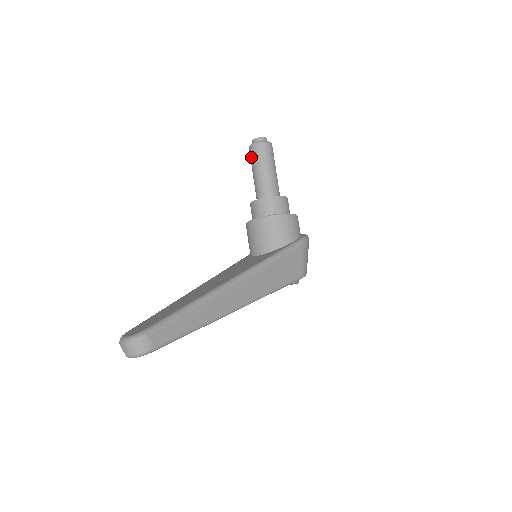
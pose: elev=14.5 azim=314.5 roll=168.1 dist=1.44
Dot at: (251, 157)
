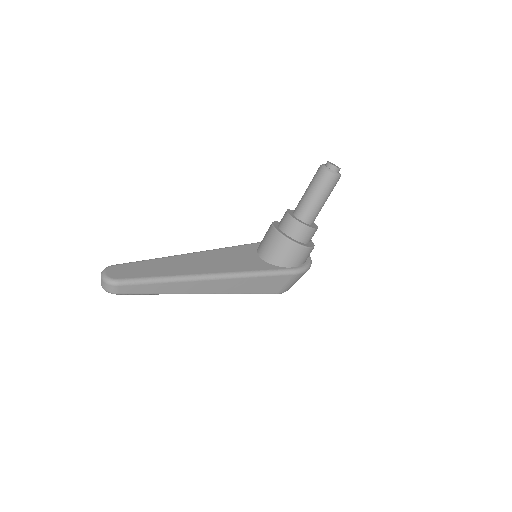
Dot at: (315, 175)
